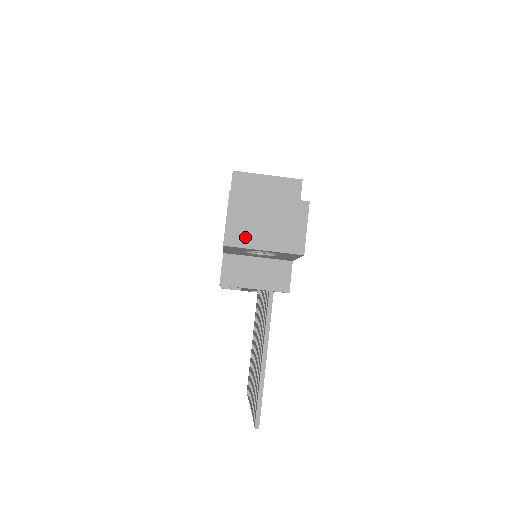
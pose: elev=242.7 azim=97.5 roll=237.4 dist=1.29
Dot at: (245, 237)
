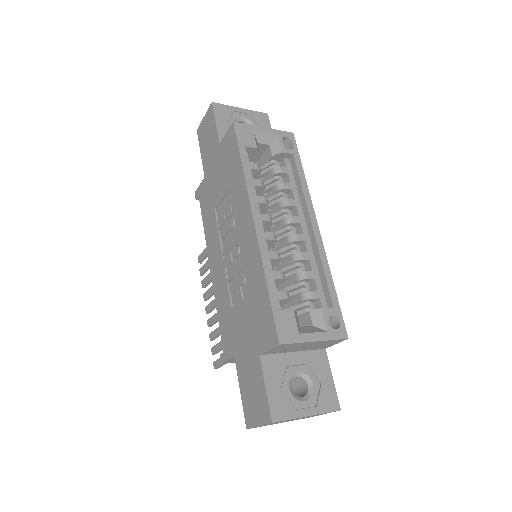
Dot at: occluded
